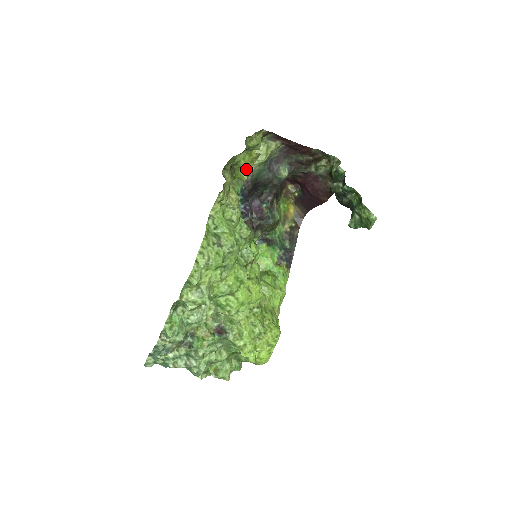
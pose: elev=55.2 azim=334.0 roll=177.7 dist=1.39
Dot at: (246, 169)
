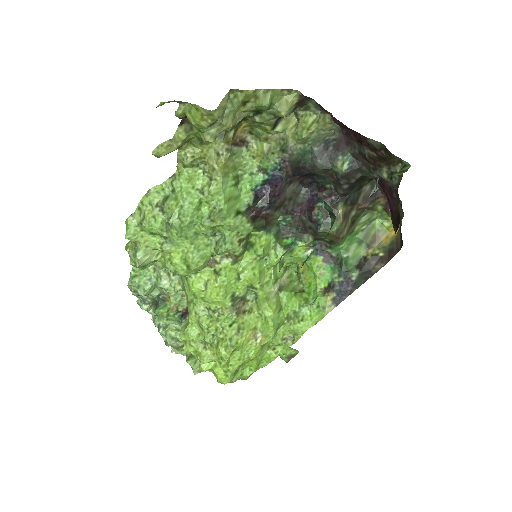
Dot at: (201, 128)
